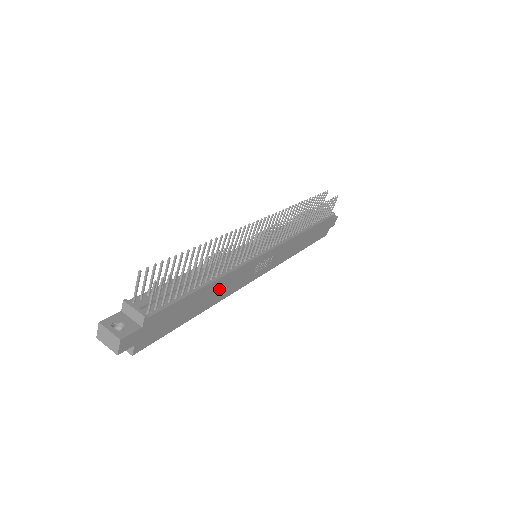
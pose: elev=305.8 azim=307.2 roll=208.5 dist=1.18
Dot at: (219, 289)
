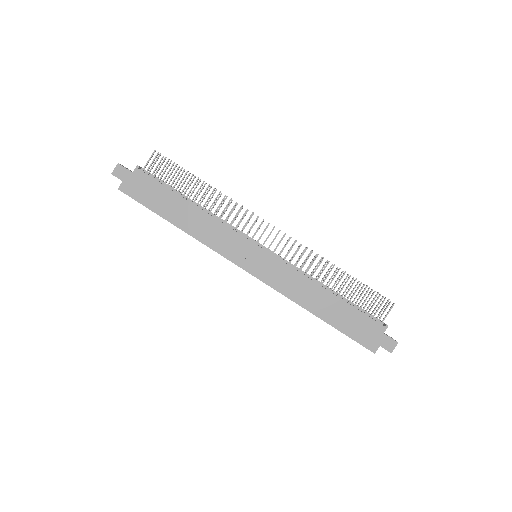
Dot at: (199, 223)
